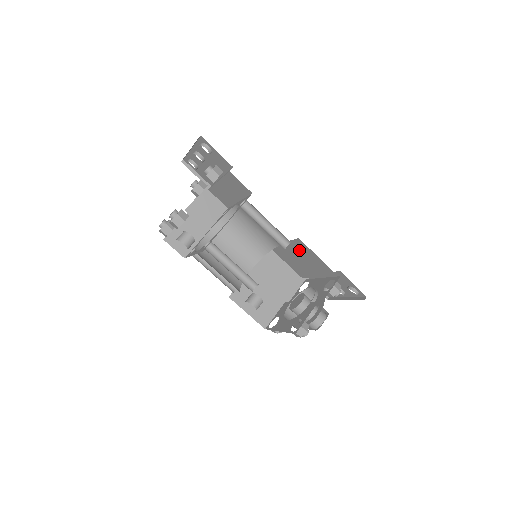
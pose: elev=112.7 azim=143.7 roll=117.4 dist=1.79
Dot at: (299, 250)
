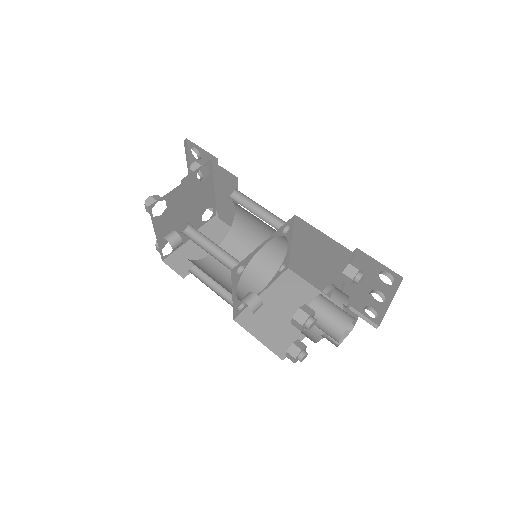
Dot at: (306, 240)
